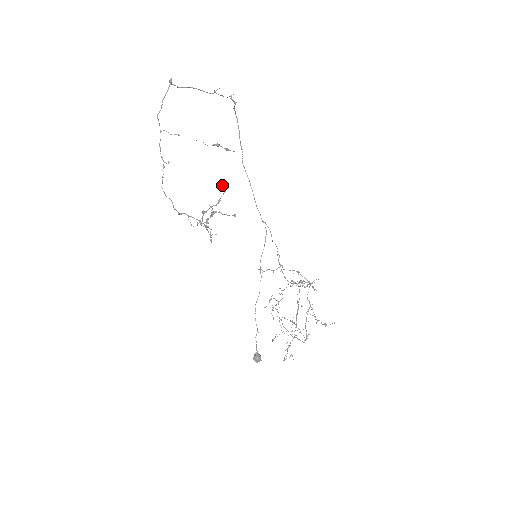
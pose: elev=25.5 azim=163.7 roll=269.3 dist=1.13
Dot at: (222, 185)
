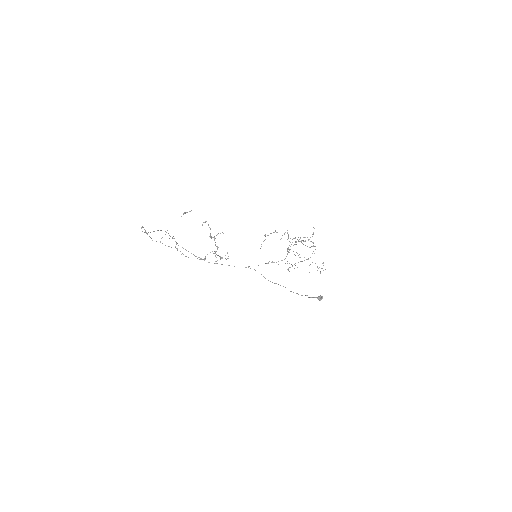
Dot at: occluded
